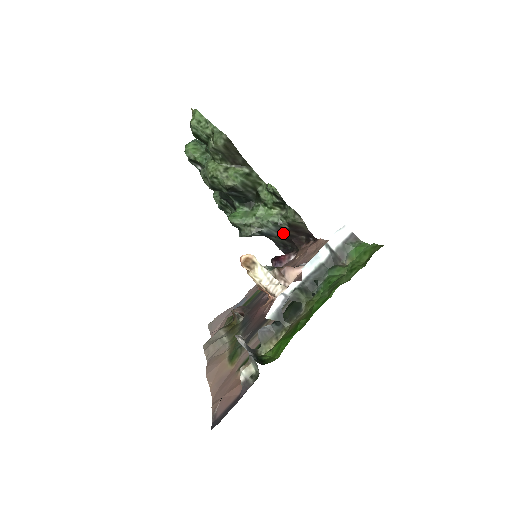
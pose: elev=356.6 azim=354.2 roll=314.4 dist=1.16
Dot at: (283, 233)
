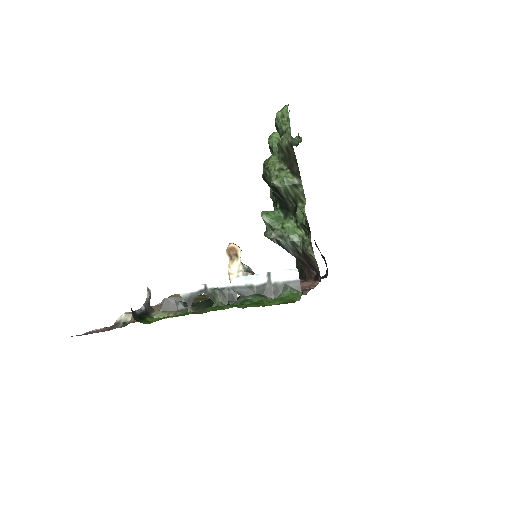
Dot at: (298, 256)
